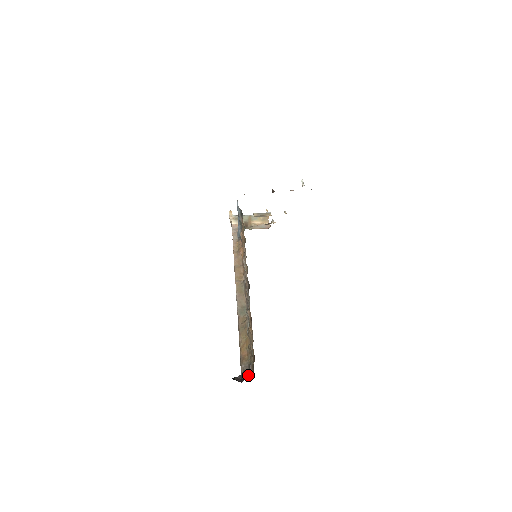
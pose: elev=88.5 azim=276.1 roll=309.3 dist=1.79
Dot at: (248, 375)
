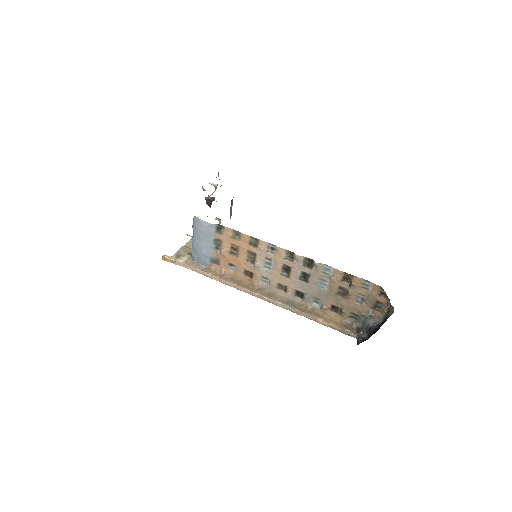
Dot at: (374, 323)
